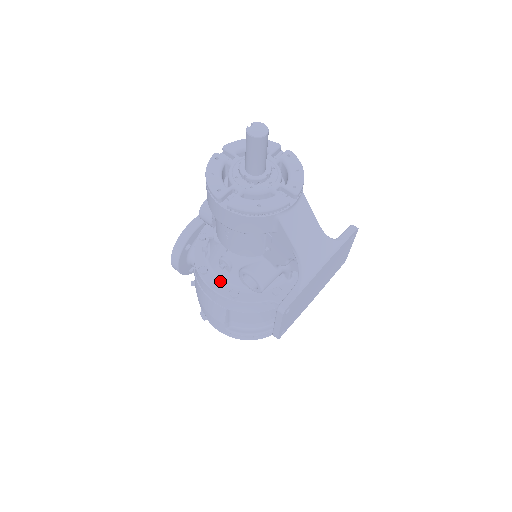
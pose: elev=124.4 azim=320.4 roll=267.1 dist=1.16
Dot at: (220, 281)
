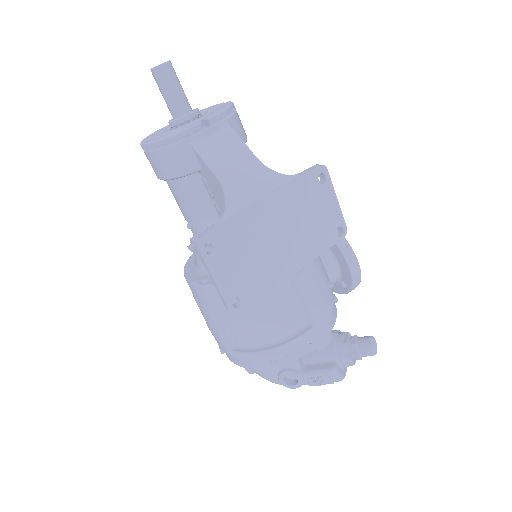
Dot at: (198, 272)
